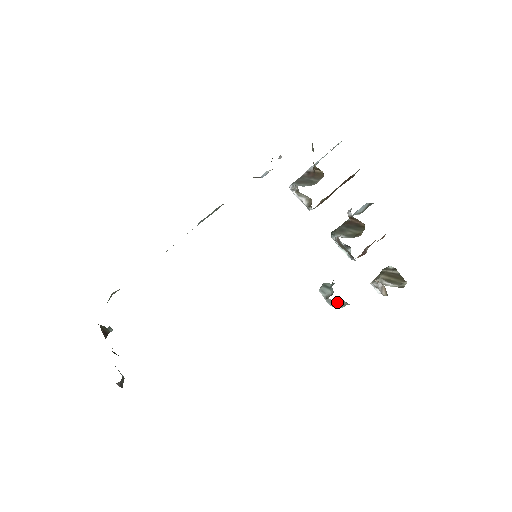
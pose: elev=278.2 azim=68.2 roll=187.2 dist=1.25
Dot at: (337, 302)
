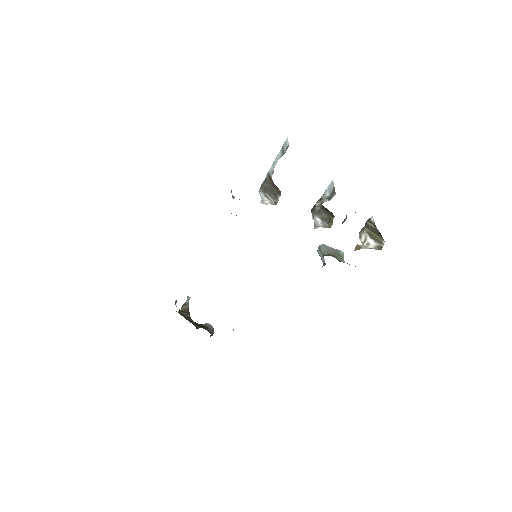
Dot at: occluded
